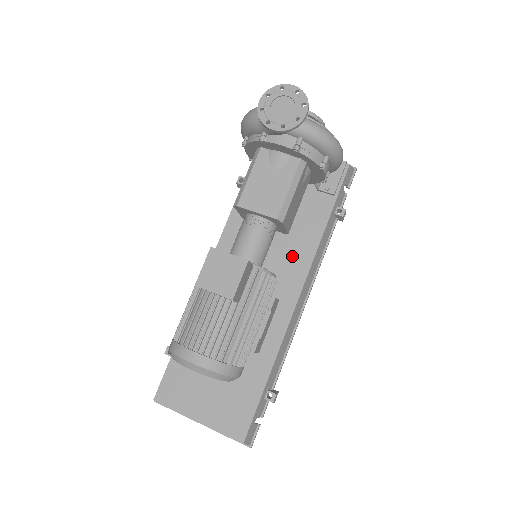
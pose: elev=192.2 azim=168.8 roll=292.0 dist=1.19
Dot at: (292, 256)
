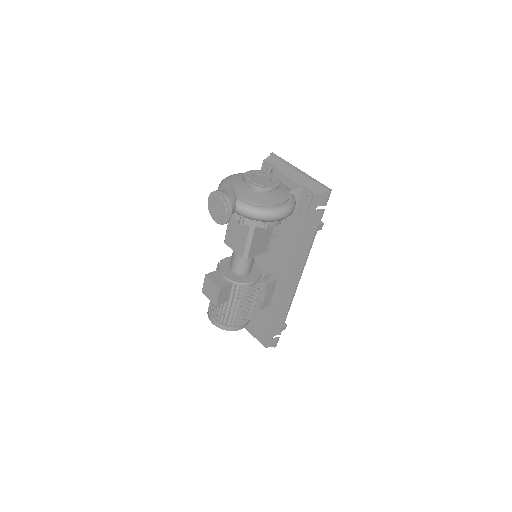
Dot at: (283, 254)
